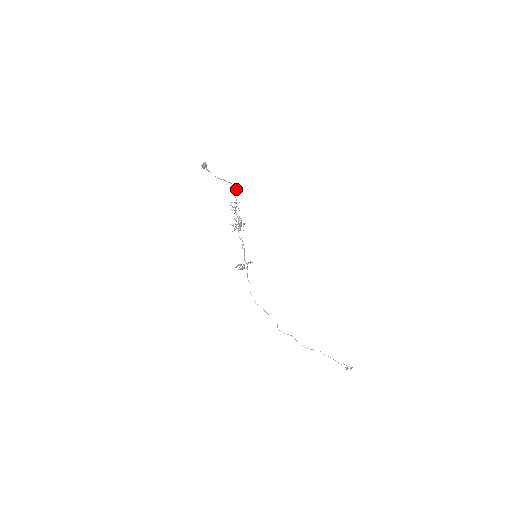
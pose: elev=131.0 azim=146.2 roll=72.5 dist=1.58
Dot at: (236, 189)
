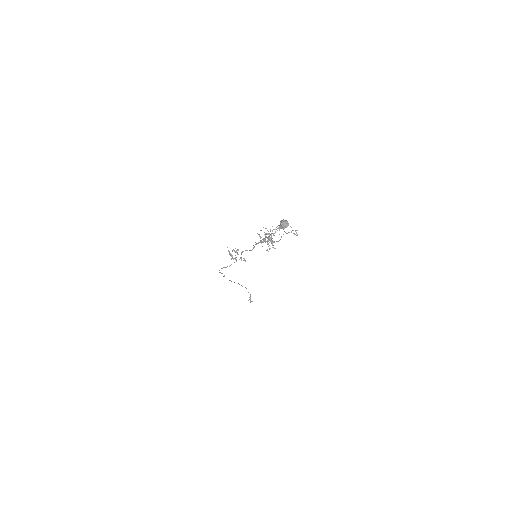
Dot at: (297, 235)
